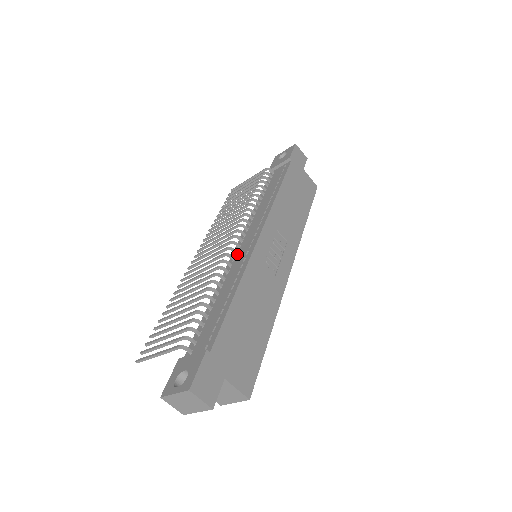
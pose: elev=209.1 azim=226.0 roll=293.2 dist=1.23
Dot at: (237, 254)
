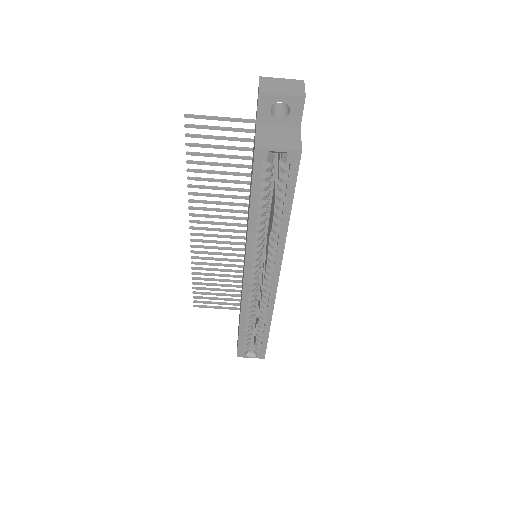
Dot at: occluded
